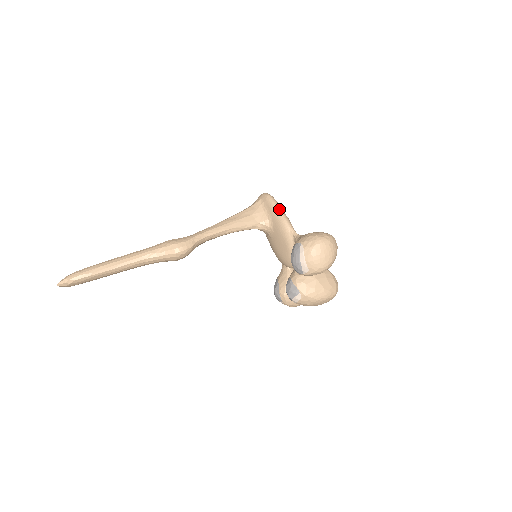
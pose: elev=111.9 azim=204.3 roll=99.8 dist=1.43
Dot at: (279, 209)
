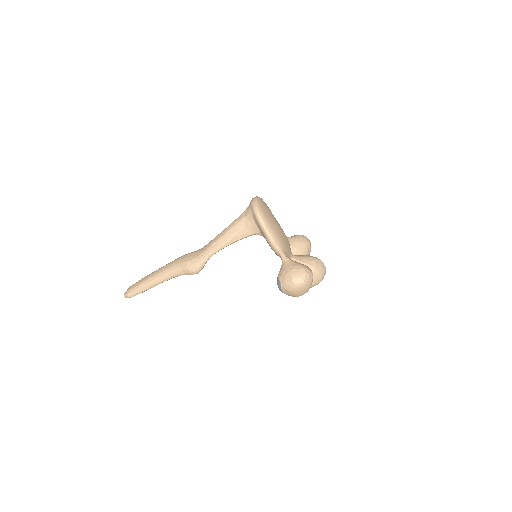
Dot at: (266, 232)
